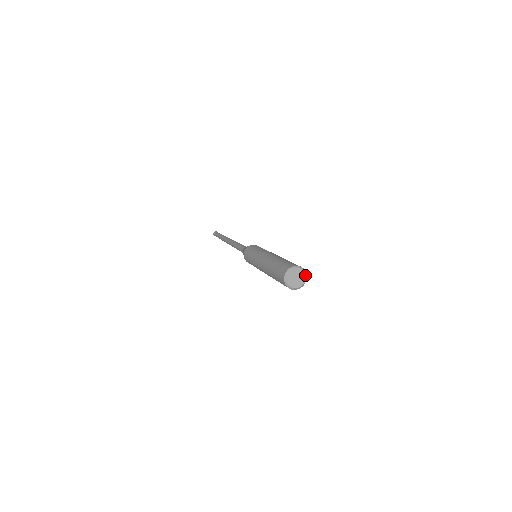
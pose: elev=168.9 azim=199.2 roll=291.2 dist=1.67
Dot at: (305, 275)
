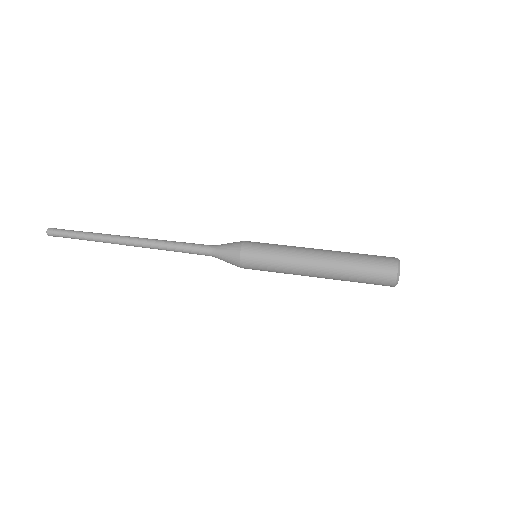
Dot at: occluded
